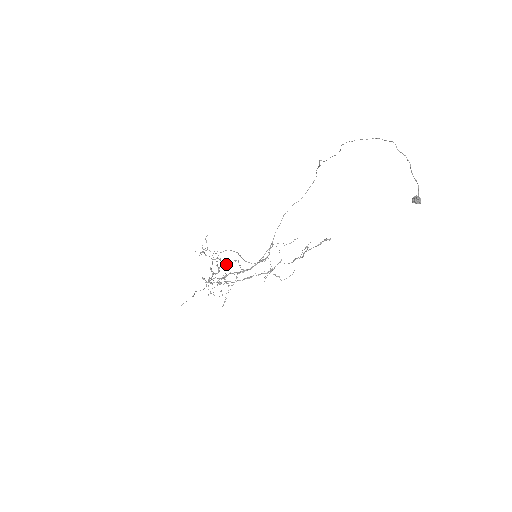
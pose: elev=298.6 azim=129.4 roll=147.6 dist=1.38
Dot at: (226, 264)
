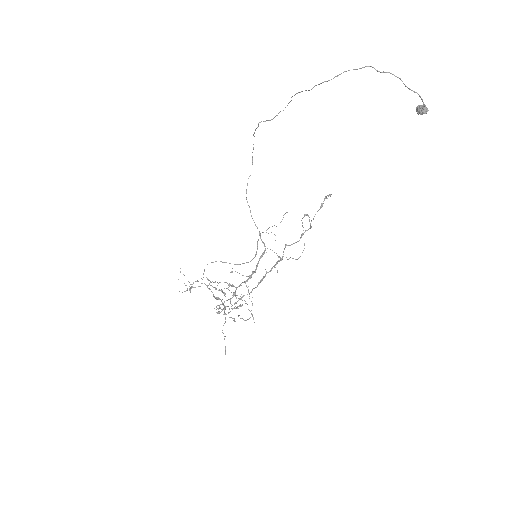
Dot at: (225, 282)
